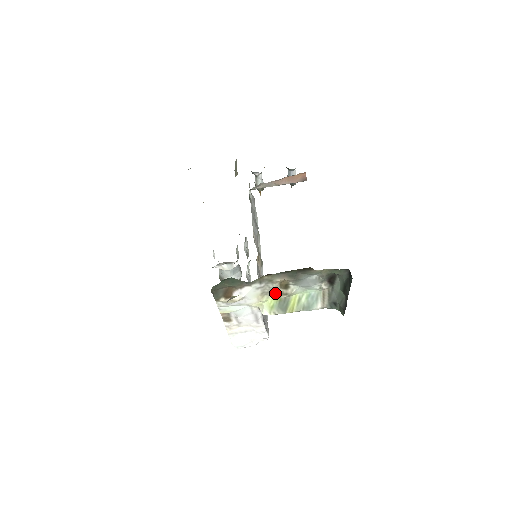
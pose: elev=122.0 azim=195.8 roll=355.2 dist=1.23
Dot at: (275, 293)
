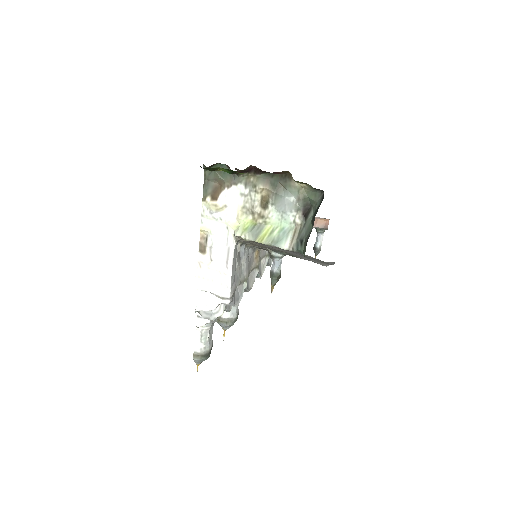
Dot at: (254, 211)
